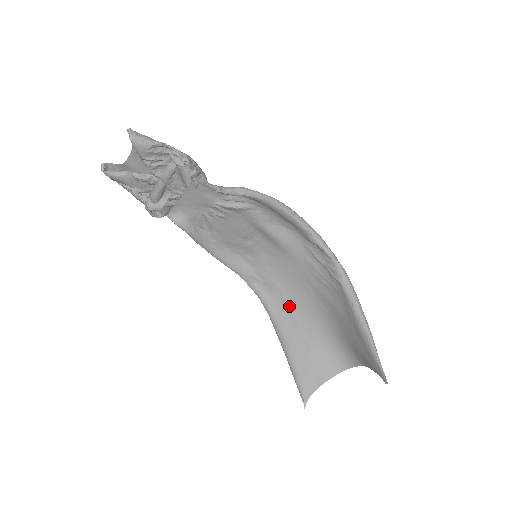
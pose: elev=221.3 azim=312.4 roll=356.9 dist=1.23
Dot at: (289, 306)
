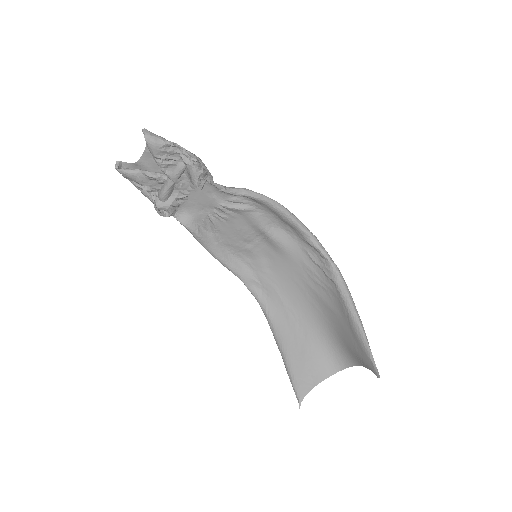
Dot at: (286, 309)
